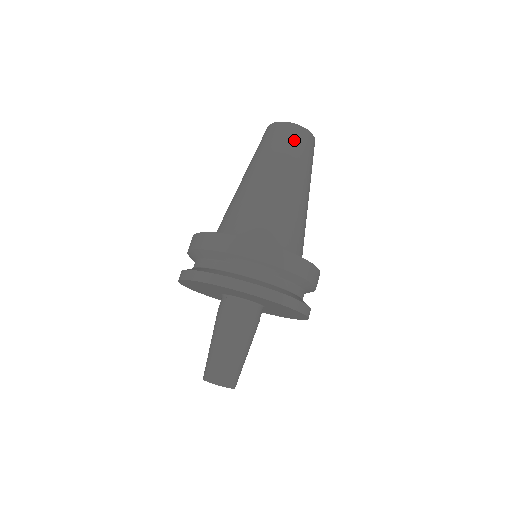
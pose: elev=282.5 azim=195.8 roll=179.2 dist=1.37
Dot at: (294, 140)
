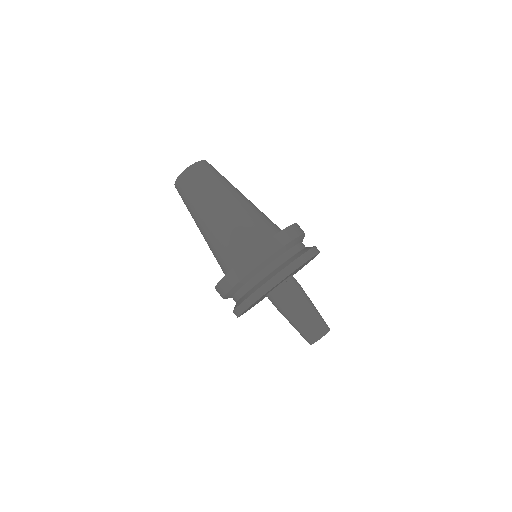
Dot at: (216, 170)
